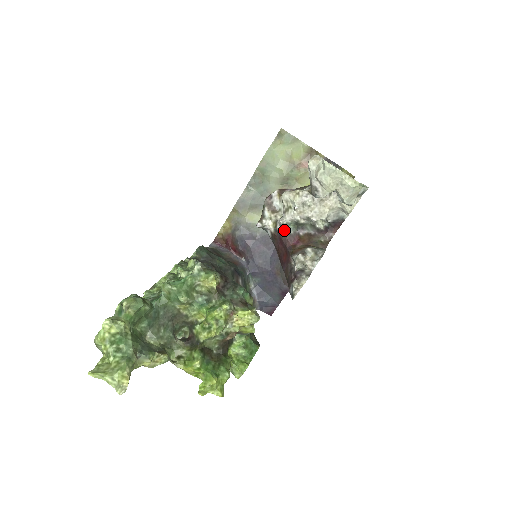
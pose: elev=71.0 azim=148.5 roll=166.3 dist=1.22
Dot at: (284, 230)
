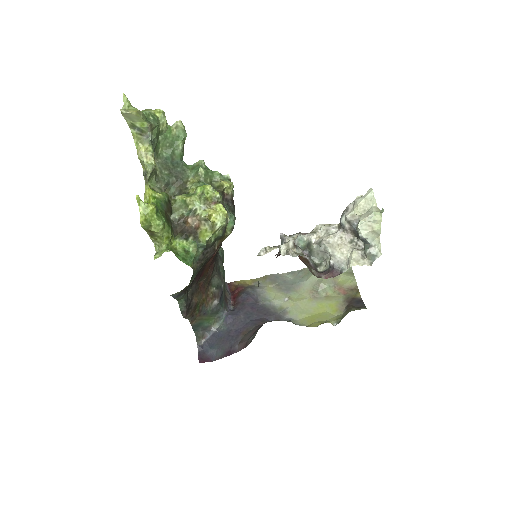
Dot at: (296, 241)
